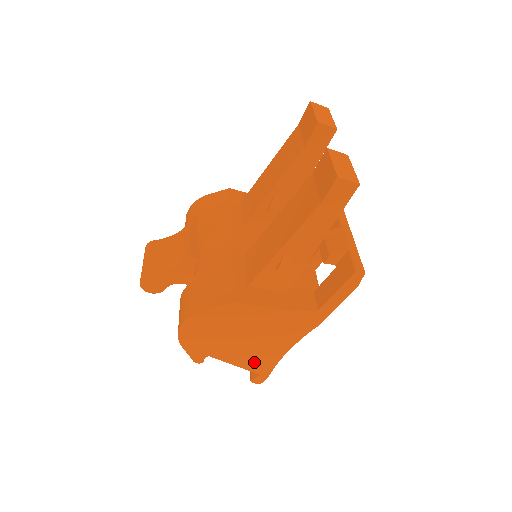
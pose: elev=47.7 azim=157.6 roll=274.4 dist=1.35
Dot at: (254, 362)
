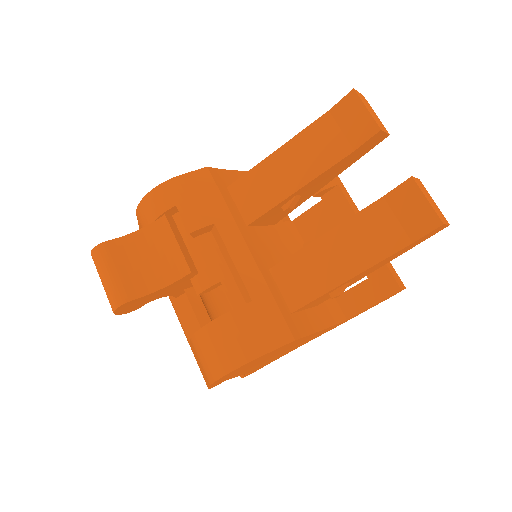
Dot at: (259, 366)
